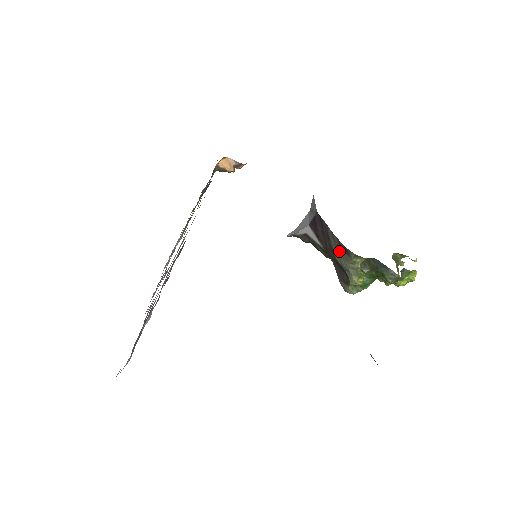
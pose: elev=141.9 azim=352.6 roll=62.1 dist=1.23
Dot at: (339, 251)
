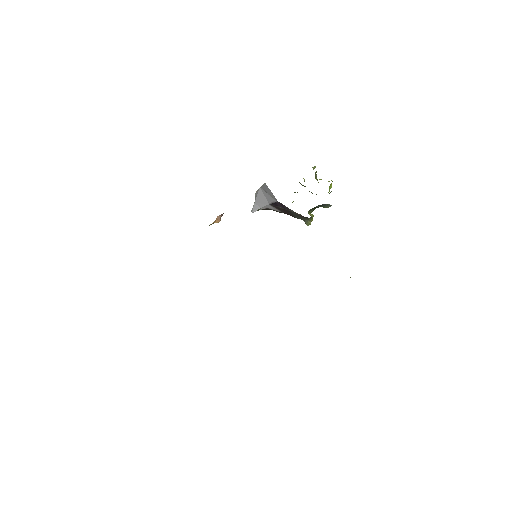
Dot at: (299, 217)
